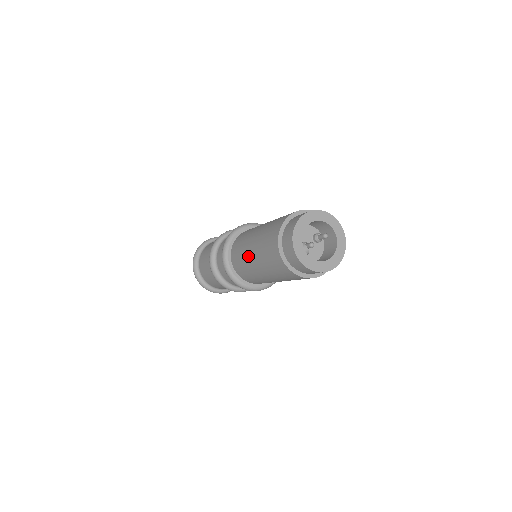
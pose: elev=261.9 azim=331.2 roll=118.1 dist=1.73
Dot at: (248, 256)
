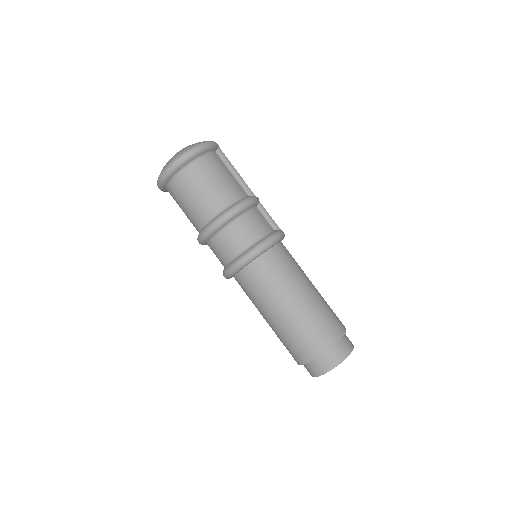
Dot at: (271, 307)
